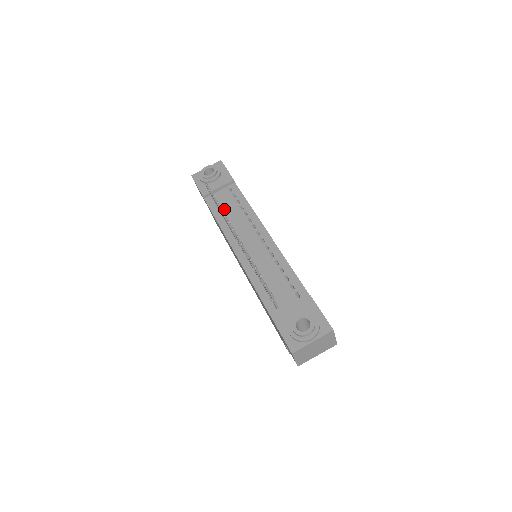
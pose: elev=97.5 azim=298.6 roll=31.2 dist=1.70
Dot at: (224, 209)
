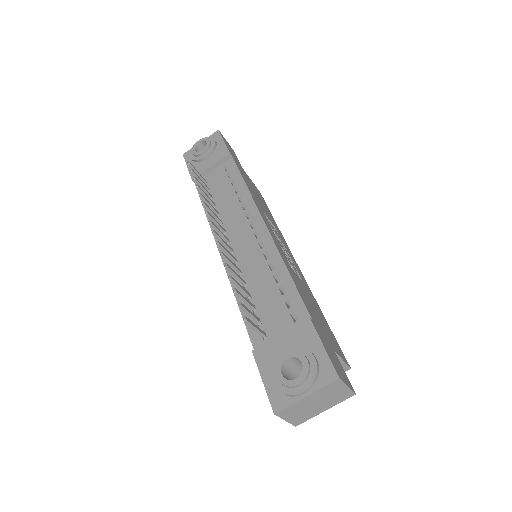
Dot at: (215, 194)
